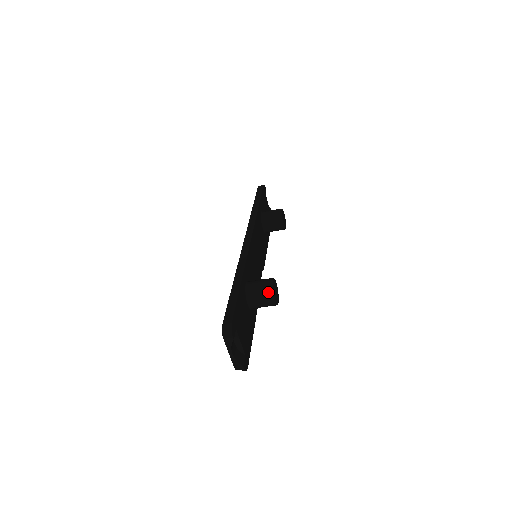
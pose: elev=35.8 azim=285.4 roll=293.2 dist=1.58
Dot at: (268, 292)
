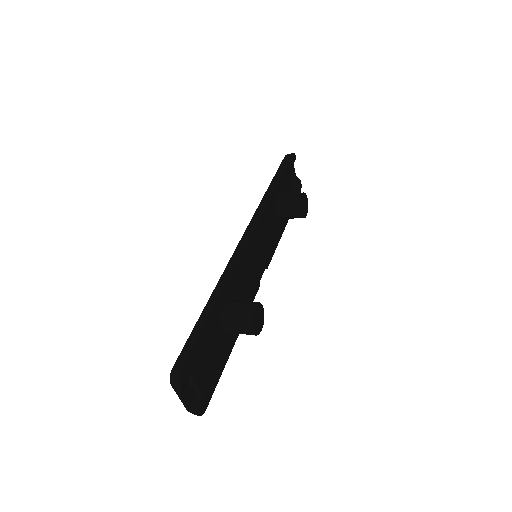
Dot at: (246, 322)
